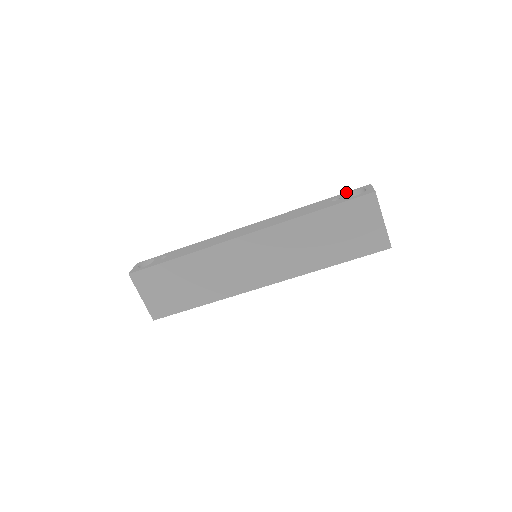
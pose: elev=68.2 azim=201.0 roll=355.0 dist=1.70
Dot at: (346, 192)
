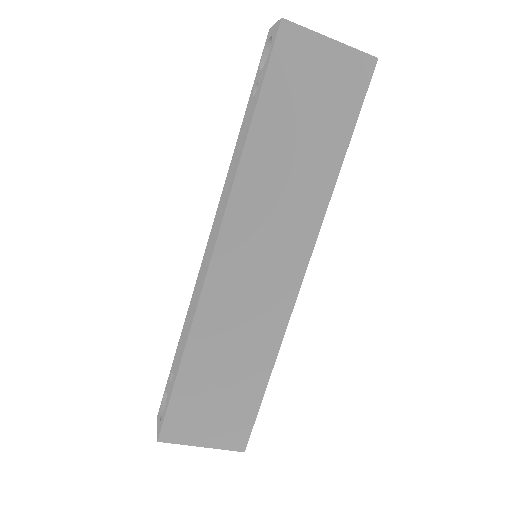
Dot at: occluded
